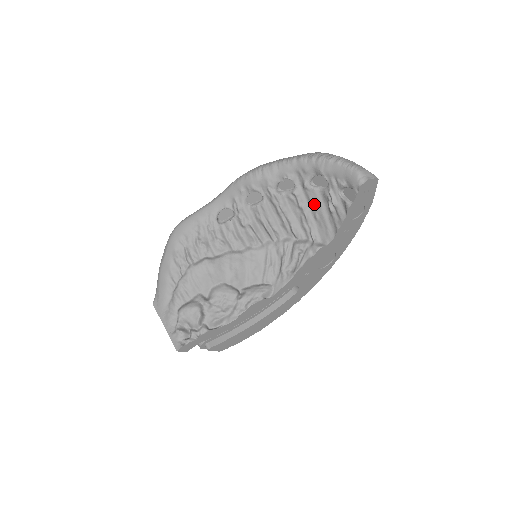
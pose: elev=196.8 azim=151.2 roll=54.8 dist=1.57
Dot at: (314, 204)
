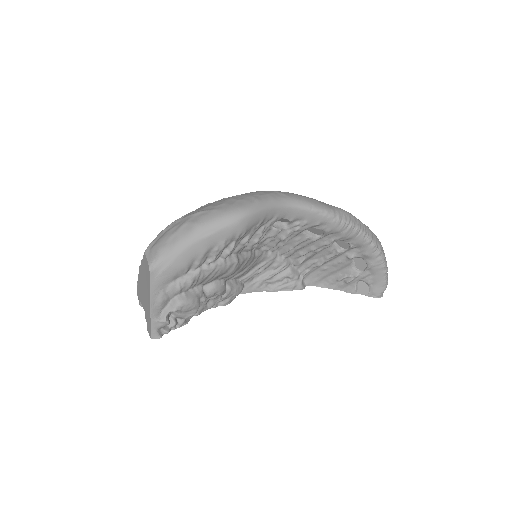
Dot at: (336, 265)
